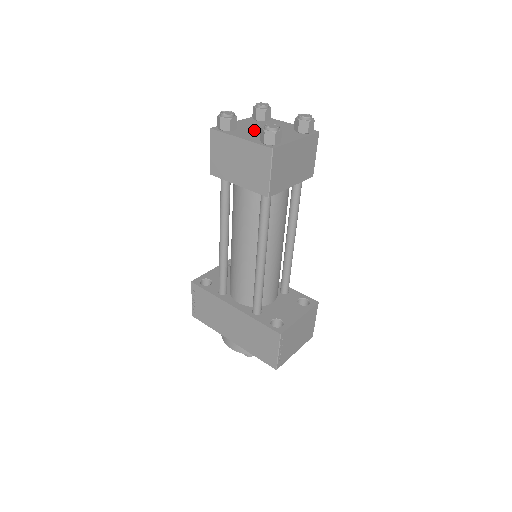
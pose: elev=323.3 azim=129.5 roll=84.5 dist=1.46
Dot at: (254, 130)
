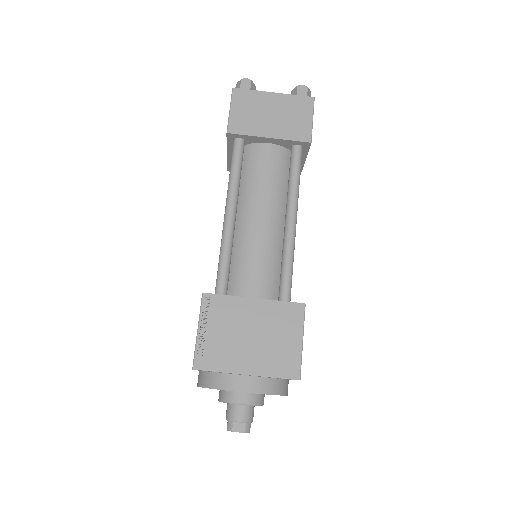
Dot at: occluded
